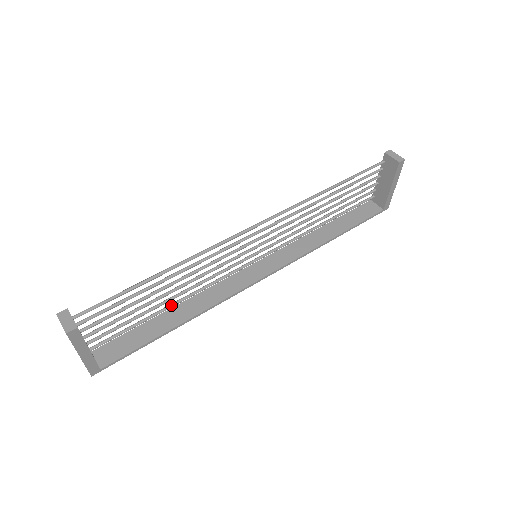
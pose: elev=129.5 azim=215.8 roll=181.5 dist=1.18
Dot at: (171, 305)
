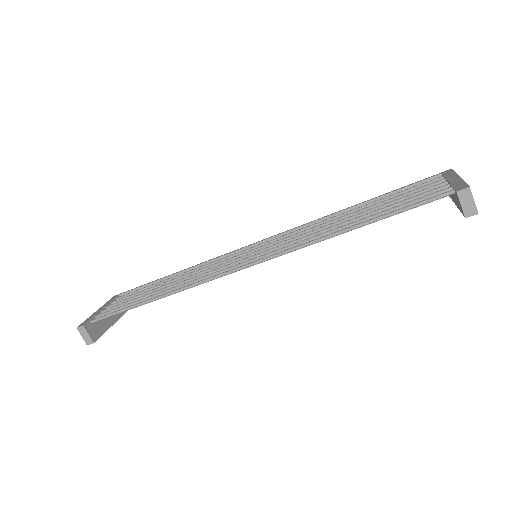
Dot at: occluded
